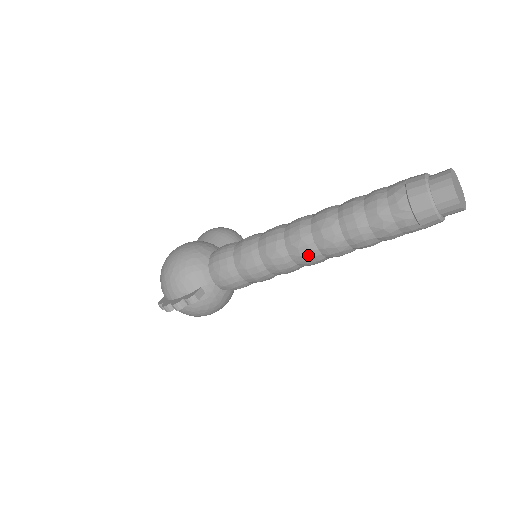
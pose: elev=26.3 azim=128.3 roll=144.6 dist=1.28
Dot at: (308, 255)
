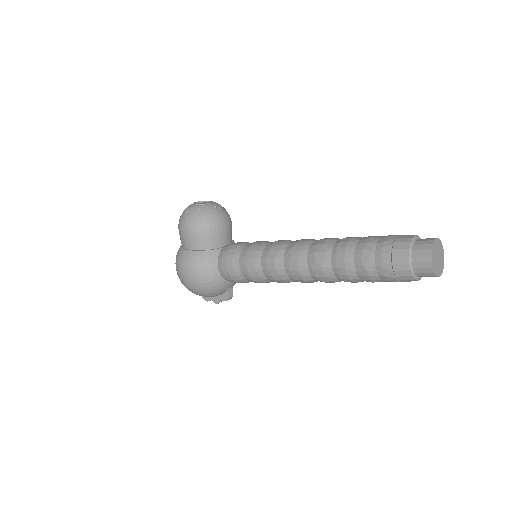
Dot at: occluded
